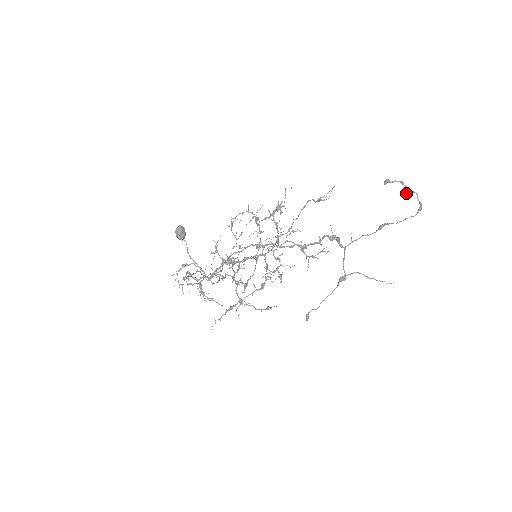
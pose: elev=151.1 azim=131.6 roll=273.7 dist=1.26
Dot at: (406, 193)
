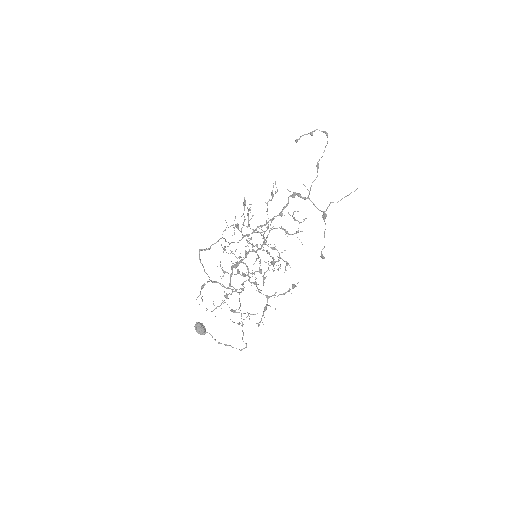
Dot at: (311, 135)
